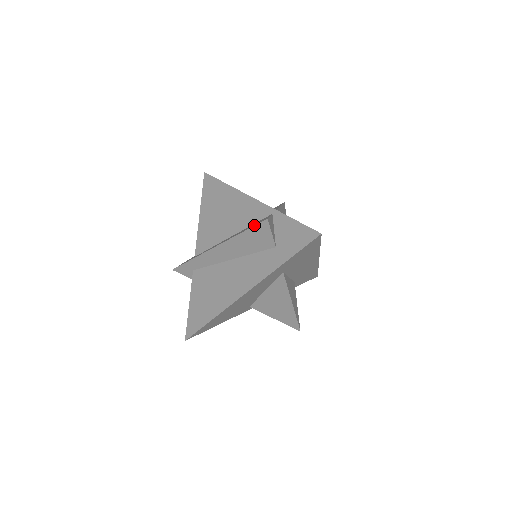
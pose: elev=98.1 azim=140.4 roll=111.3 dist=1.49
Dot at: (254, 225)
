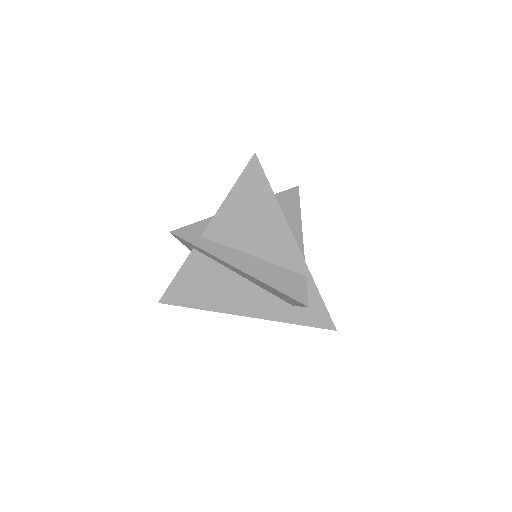
Dot at: (292, 296)
